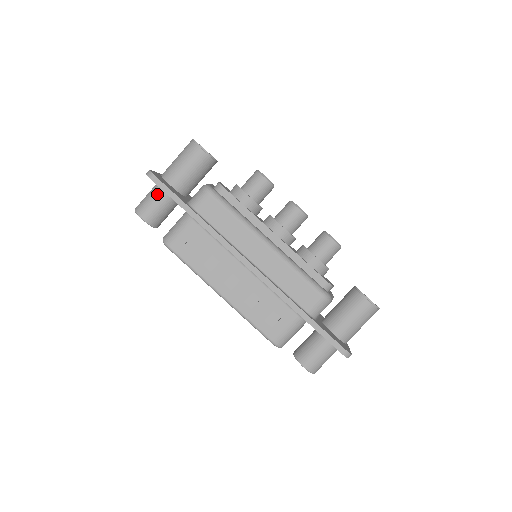
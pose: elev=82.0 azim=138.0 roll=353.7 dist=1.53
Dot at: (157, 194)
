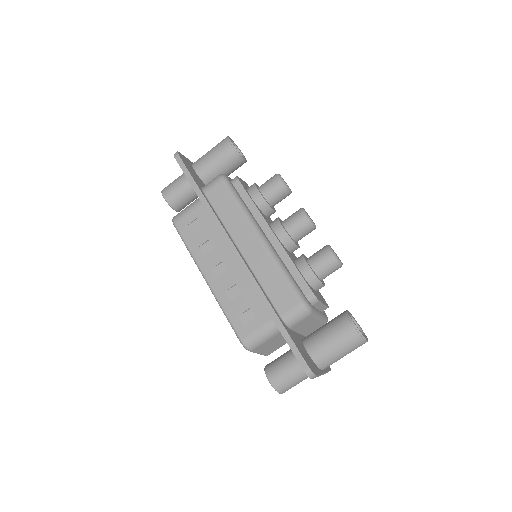
Dot at: (183, 178)
